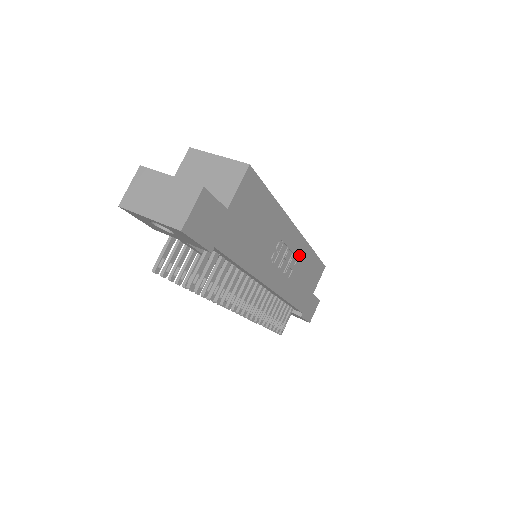
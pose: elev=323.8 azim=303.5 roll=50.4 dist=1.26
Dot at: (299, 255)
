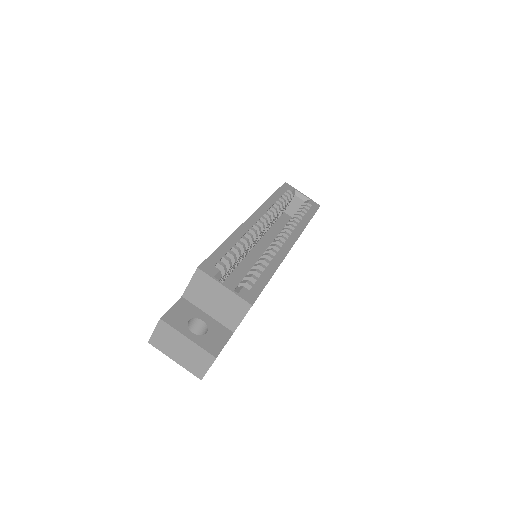
Dot at: occluded
